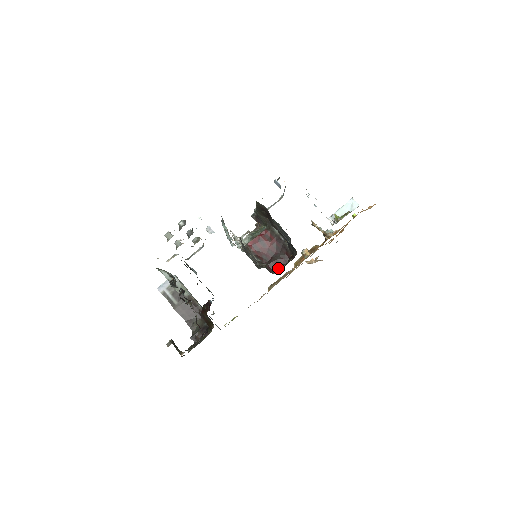
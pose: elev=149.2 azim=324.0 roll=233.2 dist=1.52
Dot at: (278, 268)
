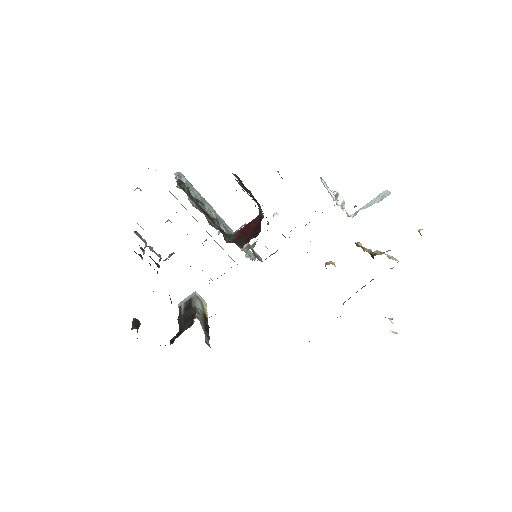
Dot at: occluded
